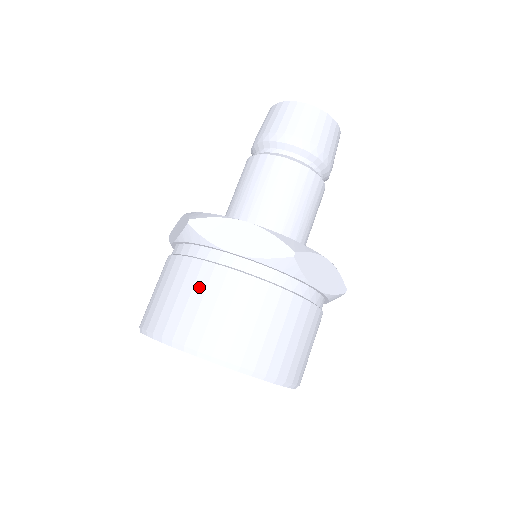
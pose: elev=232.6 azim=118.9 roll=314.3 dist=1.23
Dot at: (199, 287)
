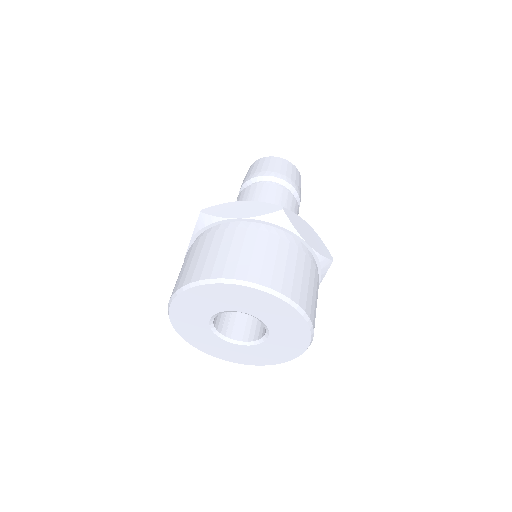
Dot at: (215, 244)
